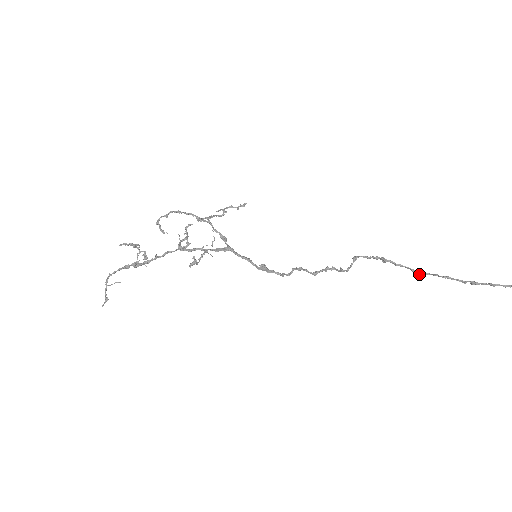
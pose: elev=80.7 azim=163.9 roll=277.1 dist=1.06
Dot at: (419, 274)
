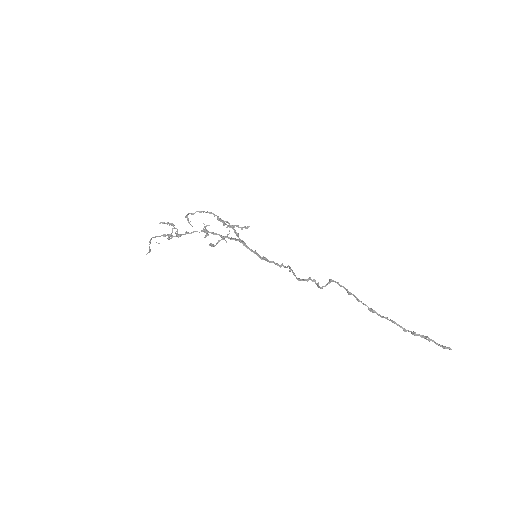
Dot at: (372, 312)
